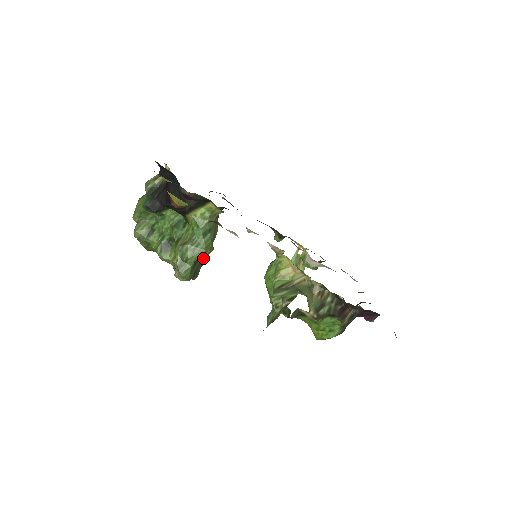
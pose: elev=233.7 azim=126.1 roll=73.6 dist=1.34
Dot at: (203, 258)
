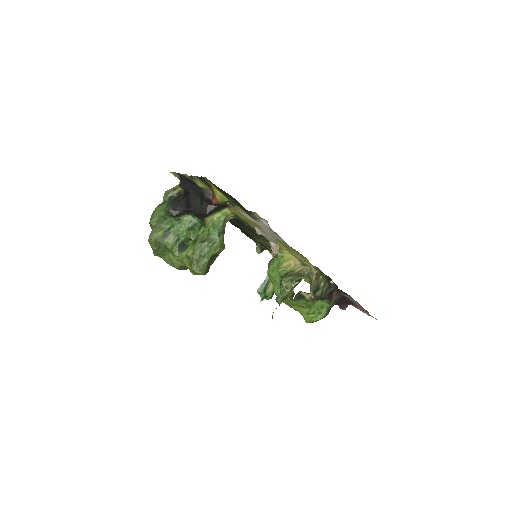
Dot at: (217, 255)
